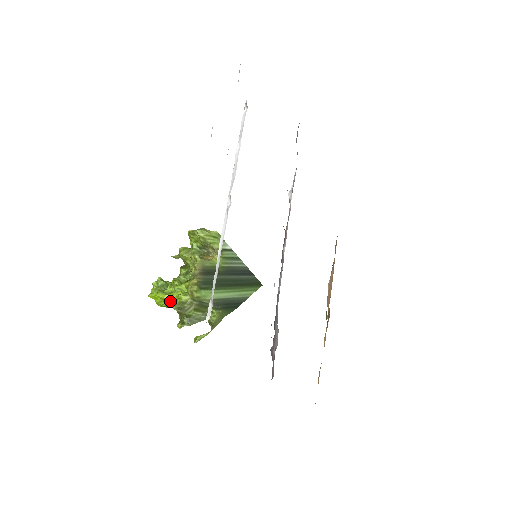
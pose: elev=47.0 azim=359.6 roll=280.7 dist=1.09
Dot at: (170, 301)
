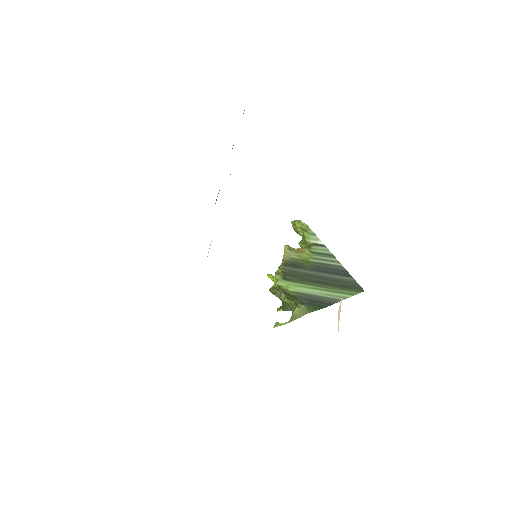
Dot at: occluded
